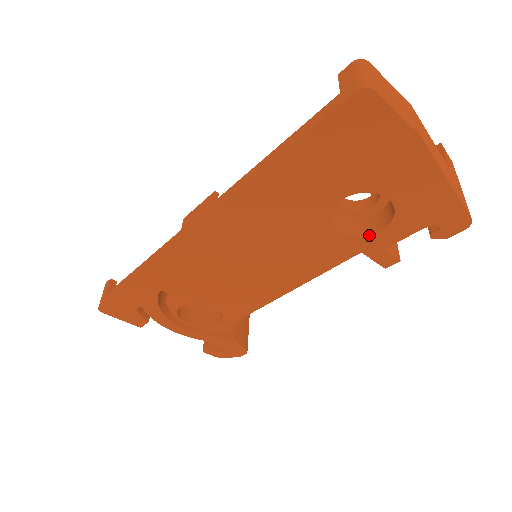
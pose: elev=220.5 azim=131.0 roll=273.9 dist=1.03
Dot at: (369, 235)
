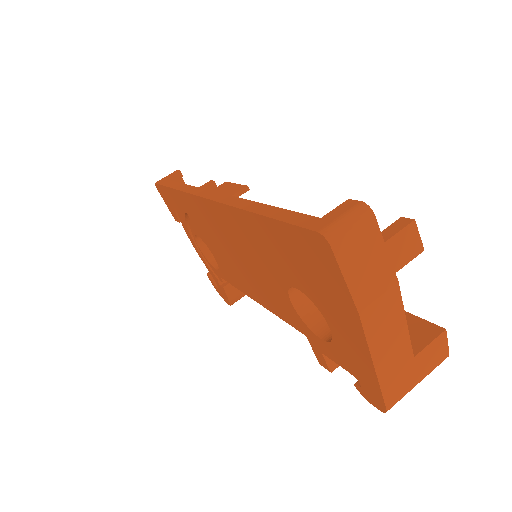
Dot at: (313, 332)
